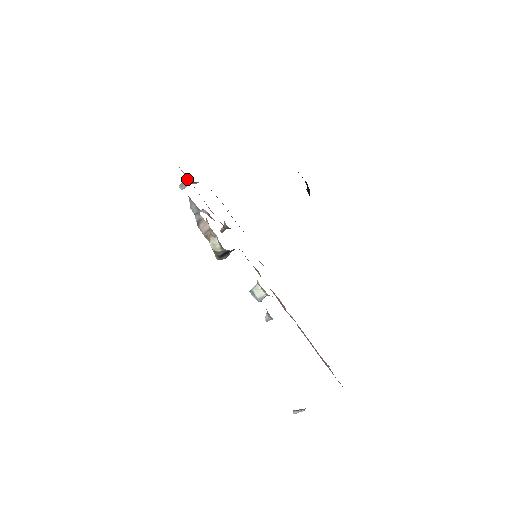
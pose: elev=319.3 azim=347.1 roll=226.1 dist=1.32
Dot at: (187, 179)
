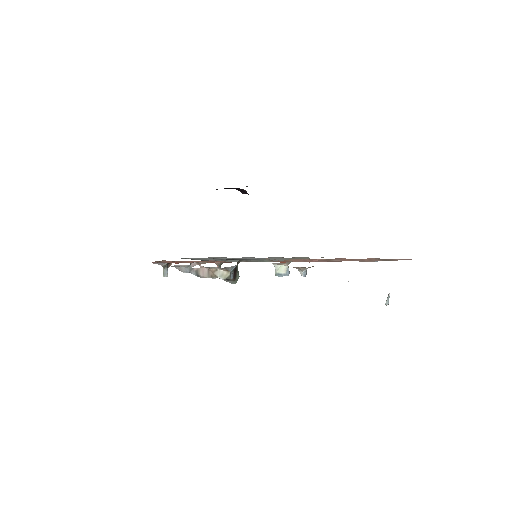
Dot at: (163, 266)
